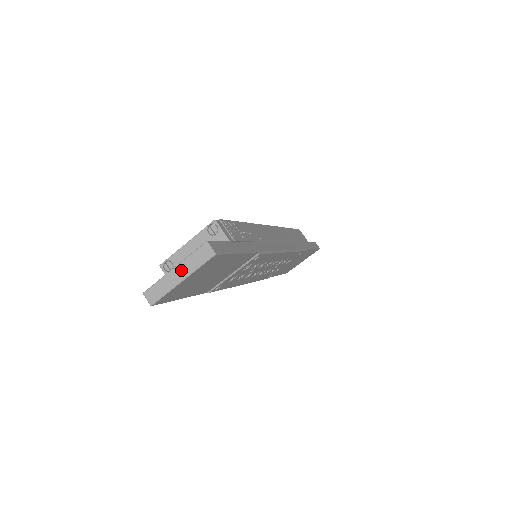
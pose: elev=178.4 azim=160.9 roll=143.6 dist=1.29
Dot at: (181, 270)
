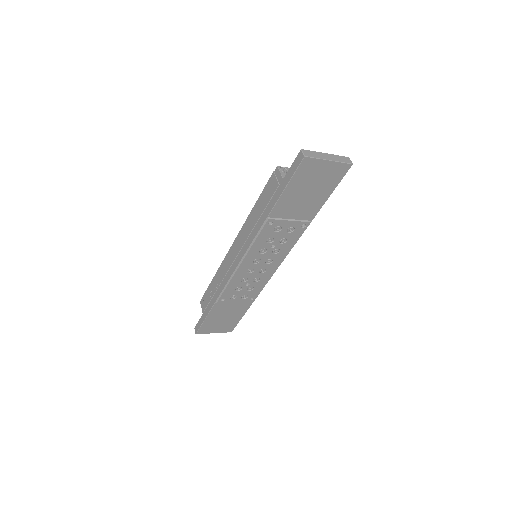
Dot at: (330, 156)
